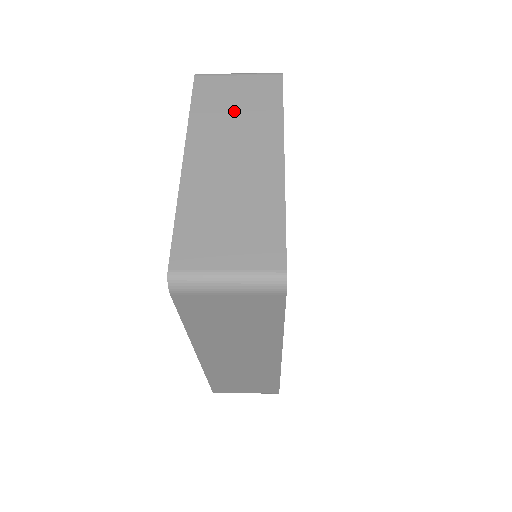
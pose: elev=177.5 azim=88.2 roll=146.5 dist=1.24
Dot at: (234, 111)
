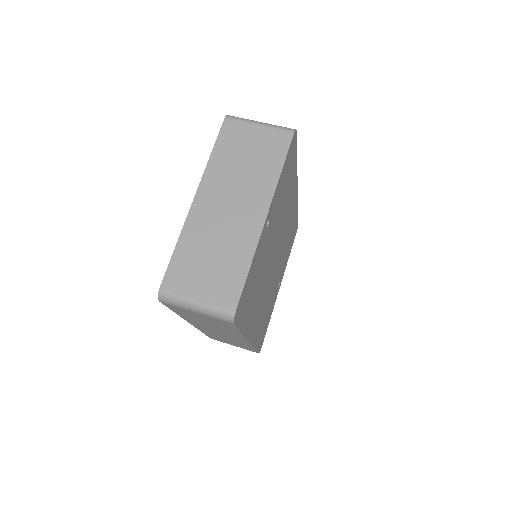
Dot at: (244, 162)
